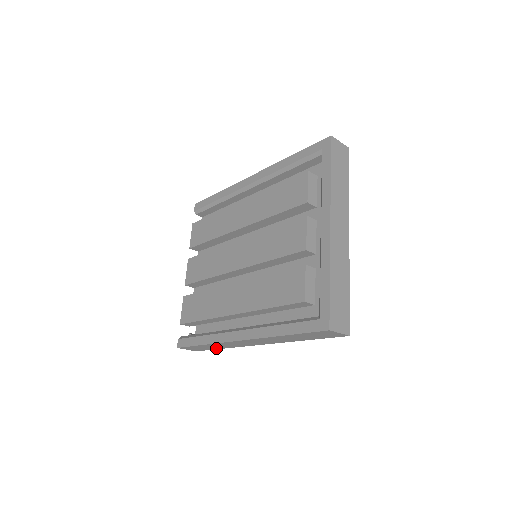
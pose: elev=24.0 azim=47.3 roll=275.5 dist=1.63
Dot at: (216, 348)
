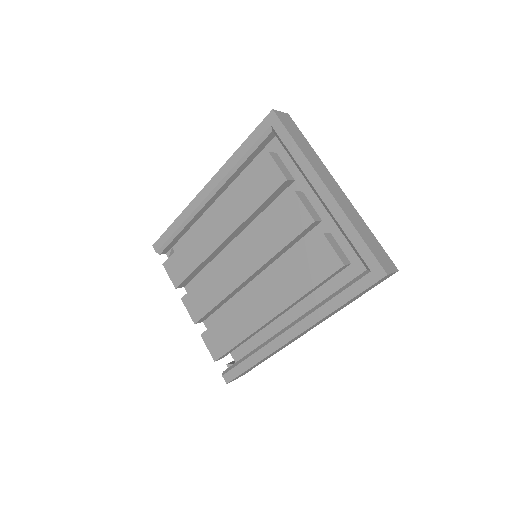
Dot at: (264, 360)
